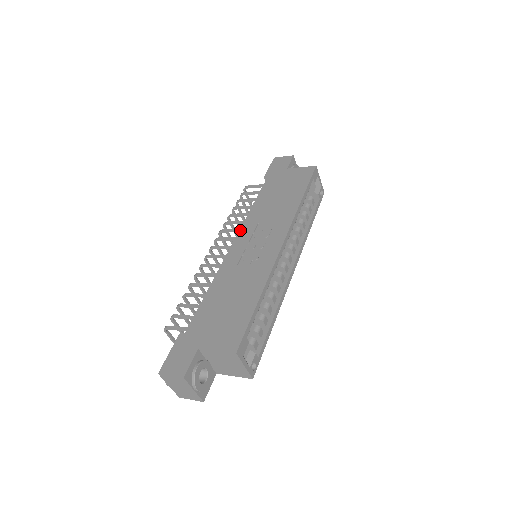
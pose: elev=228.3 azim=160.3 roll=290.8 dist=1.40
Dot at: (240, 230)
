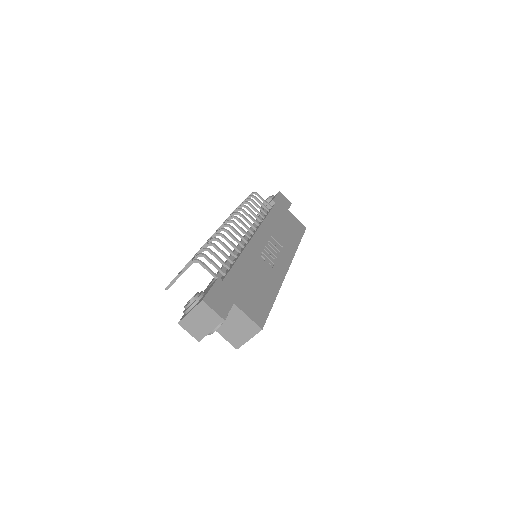
Dot at: (259, 229)
